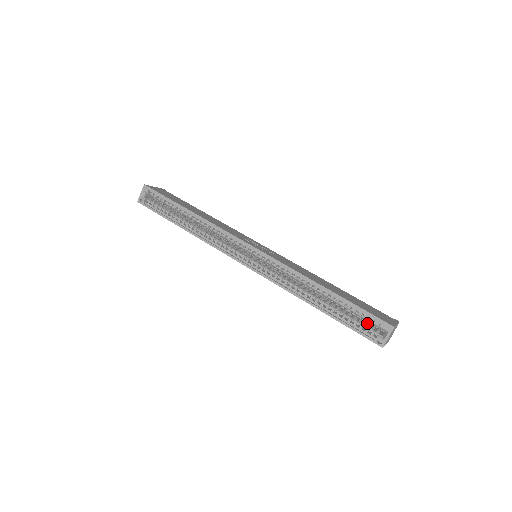
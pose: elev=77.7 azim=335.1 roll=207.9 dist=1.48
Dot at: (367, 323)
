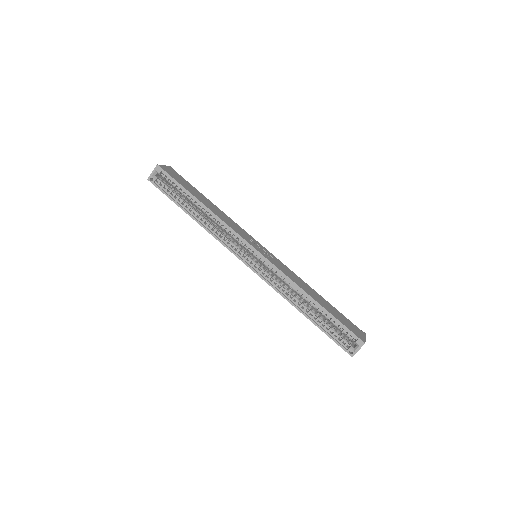
Dot at: (342, 333)
